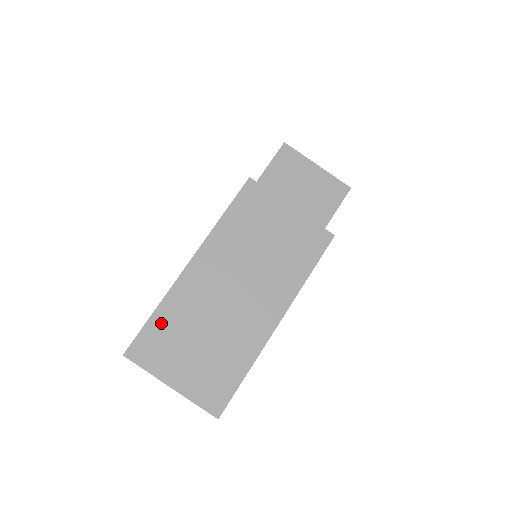
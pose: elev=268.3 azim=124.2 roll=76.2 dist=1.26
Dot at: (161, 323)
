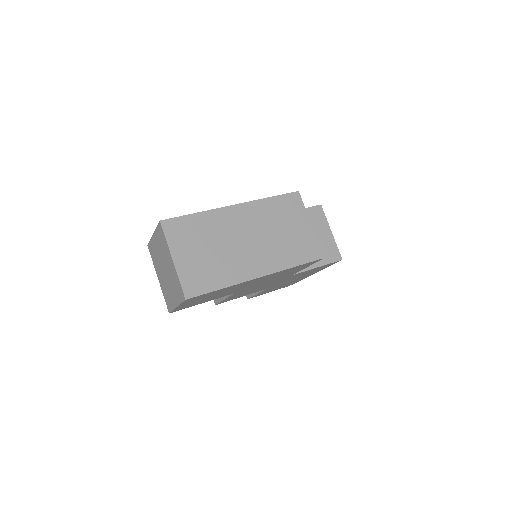
Dot at: (194, 222)
